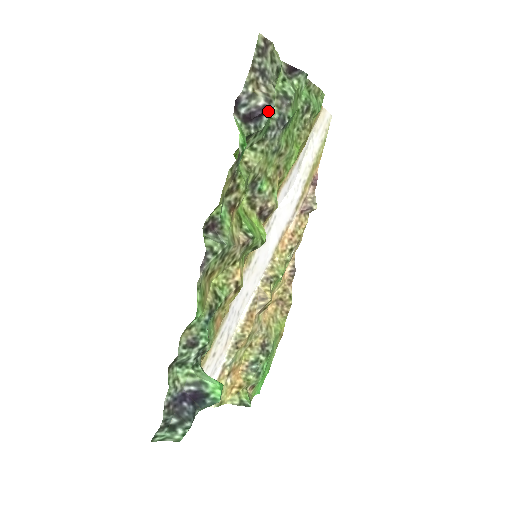
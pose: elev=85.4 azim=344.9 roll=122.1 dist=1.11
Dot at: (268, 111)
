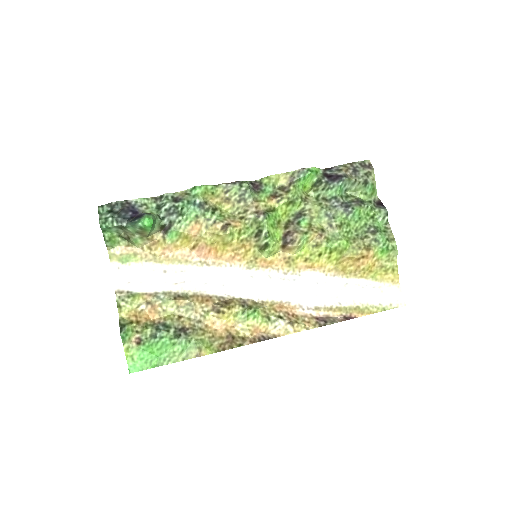
Dot at: (340, 180)
